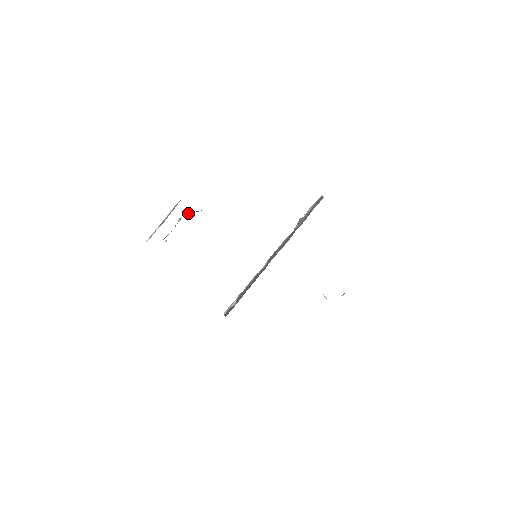
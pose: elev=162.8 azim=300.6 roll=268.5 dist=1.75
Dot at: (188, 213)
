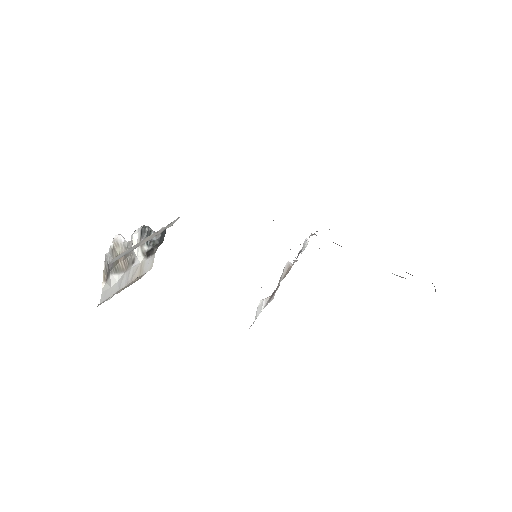
Dot at: occluded
